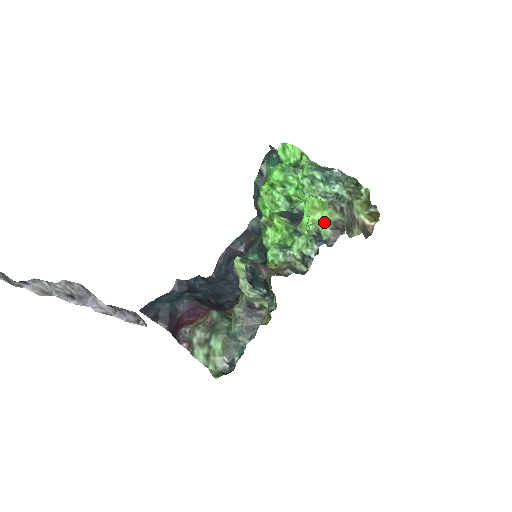
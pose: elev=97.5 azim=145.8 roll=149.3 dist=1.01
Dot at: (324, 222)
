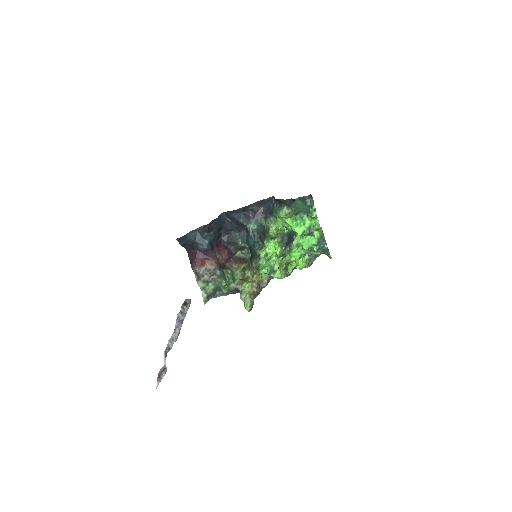
Dot at: occluded
